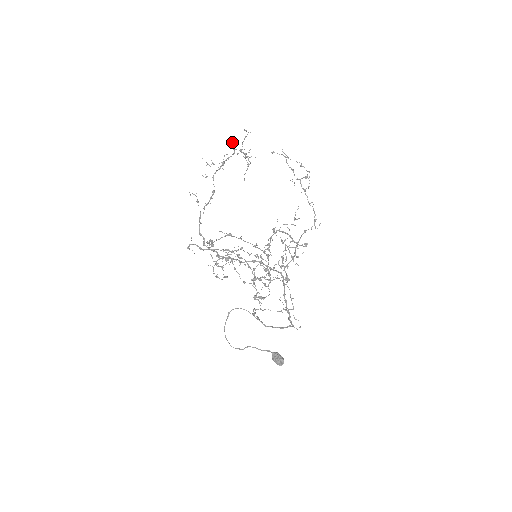
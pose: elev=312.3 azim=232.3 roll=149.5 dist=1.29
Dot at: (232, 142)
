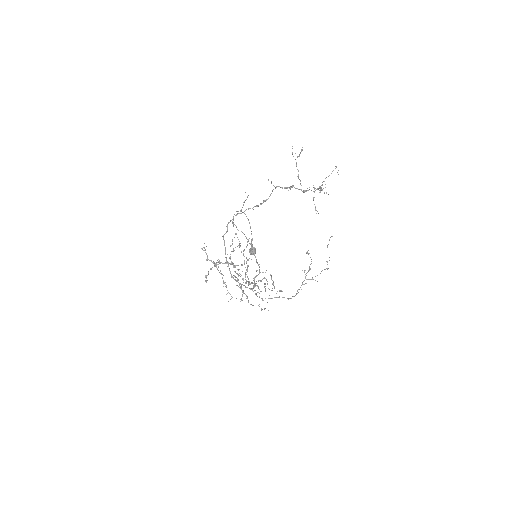
Dot at: occluded
